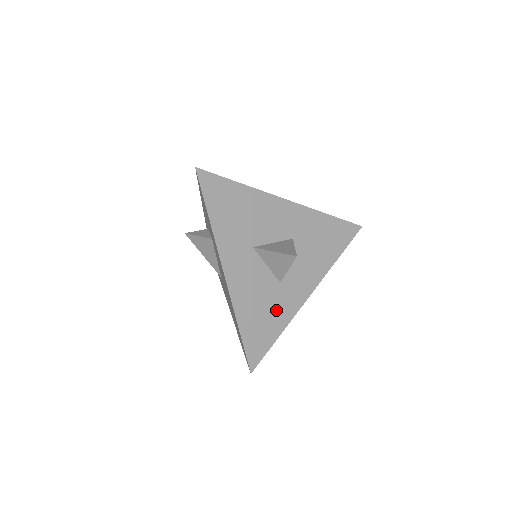
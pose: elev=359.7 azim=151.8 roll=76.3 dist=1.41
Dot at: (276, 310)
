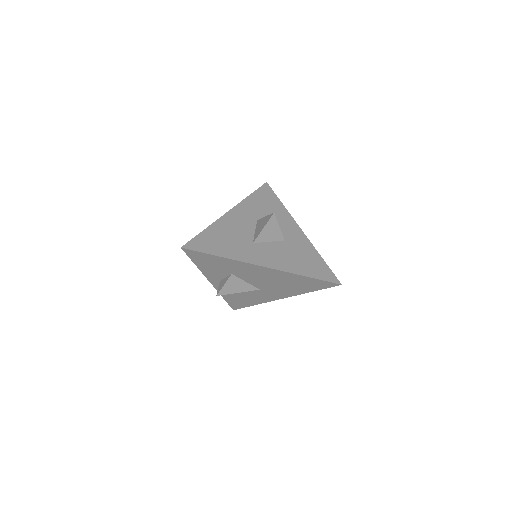
Dot at: (234, 248)
